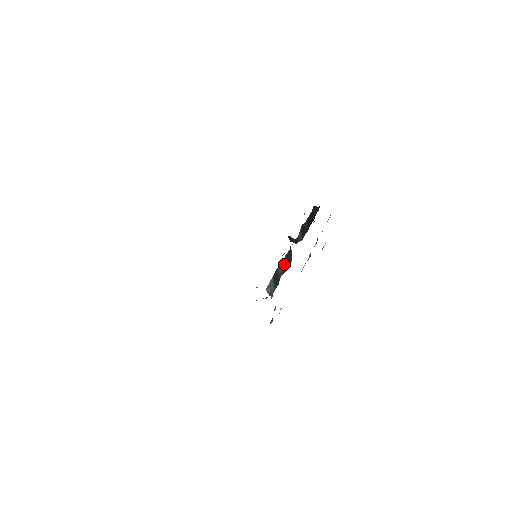
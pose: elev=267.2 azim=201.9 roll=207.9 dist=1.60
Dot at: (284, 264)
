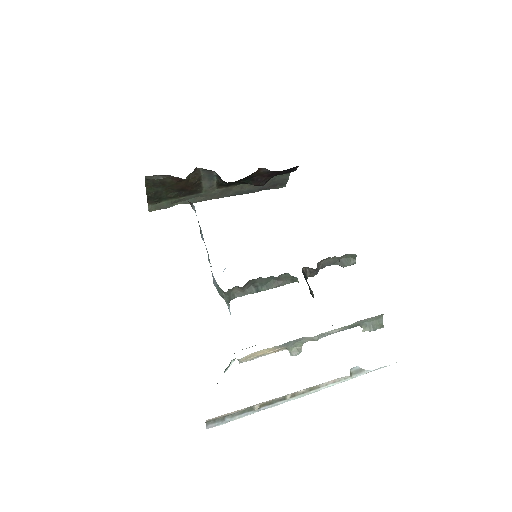
Dot at: occluded
